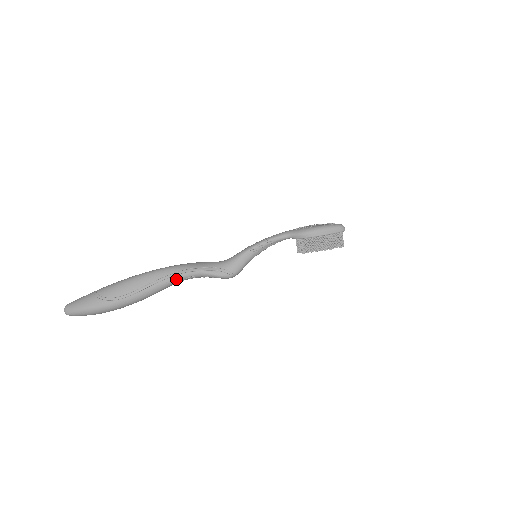
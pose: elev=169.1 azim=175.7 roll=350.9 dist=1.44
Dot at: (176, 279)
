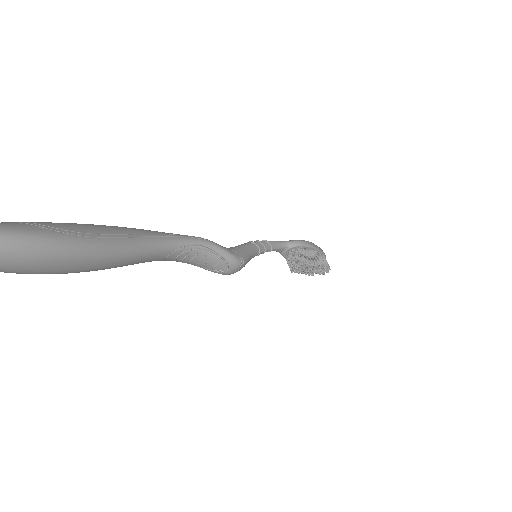
Dot at: (172, 241)
